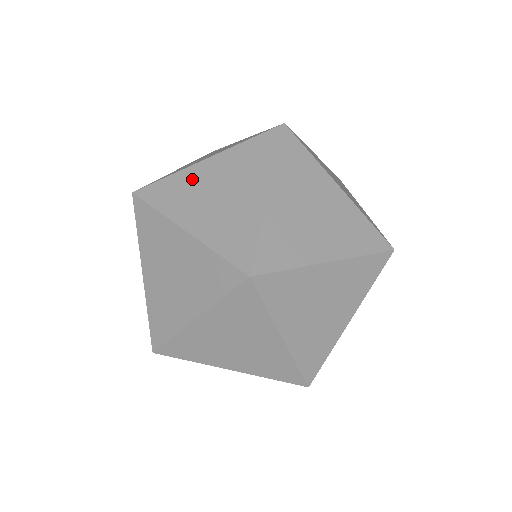
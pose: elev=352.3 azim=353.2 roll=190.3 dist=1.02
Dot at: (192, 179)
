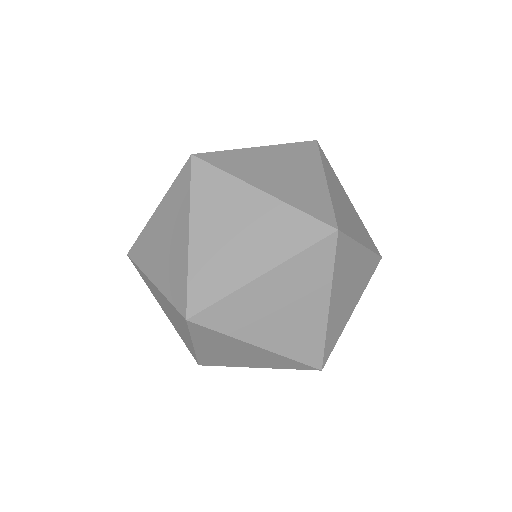
Dot at: (151, 233)
